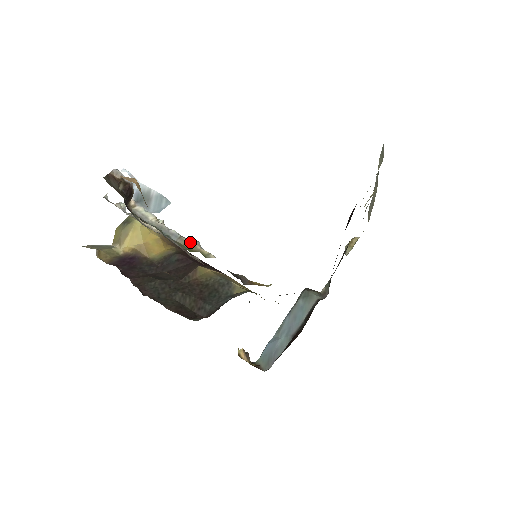
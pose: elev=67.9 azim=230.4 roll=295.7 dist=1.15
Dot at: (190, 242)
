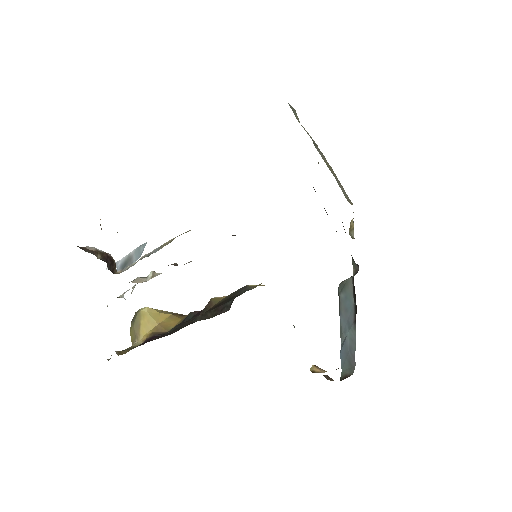
Dot at: (169, 241)
